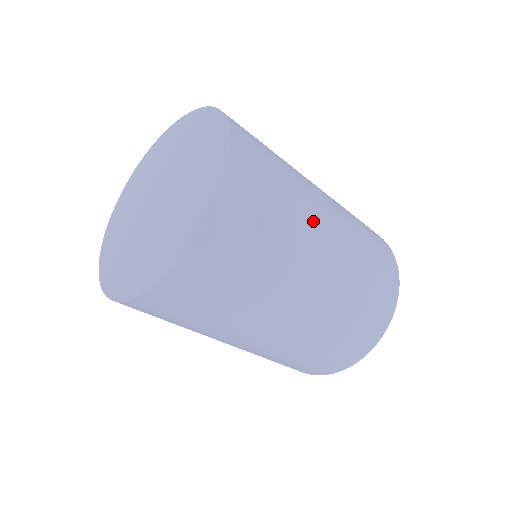
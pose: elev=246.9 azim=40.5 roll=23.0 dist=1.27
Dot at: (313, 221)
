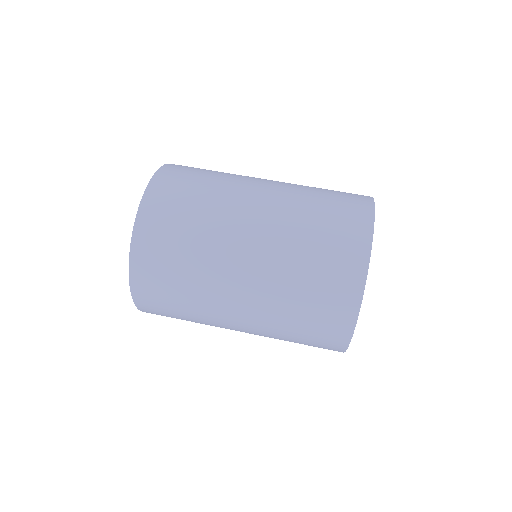
Dot at: (223, 253)
